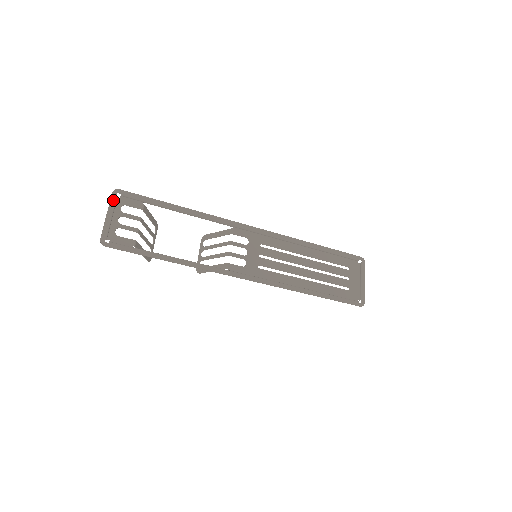
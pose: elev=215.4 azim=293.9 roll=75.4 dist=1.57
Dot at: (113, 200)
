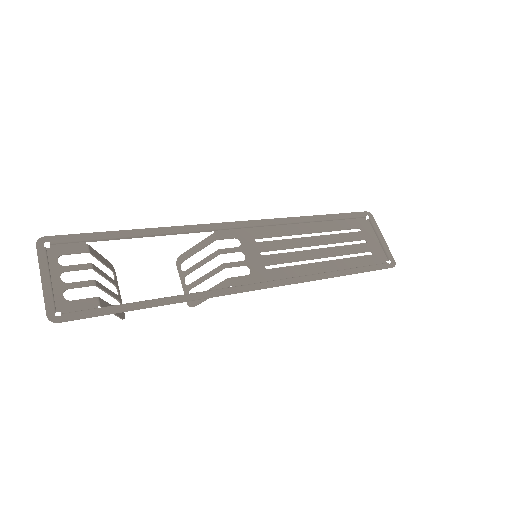
Dot at: (42, 254)
